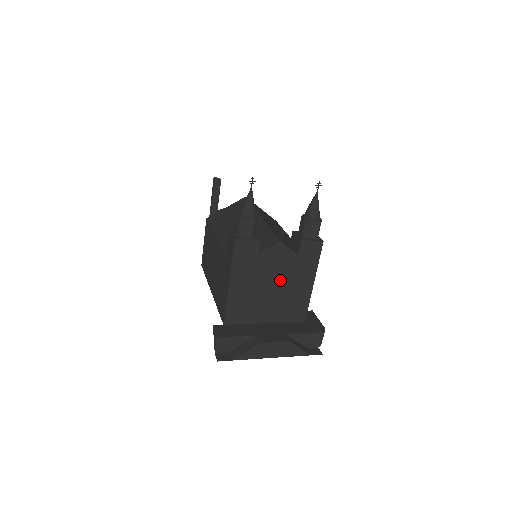
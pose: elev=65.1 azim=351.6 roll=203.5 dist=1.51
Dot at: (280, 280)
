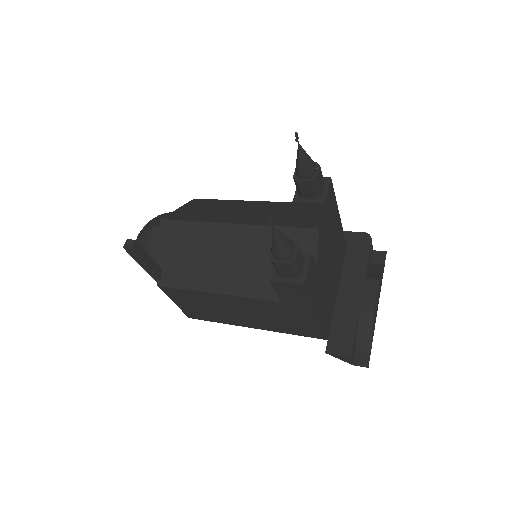
Dot at: (330, 253)
